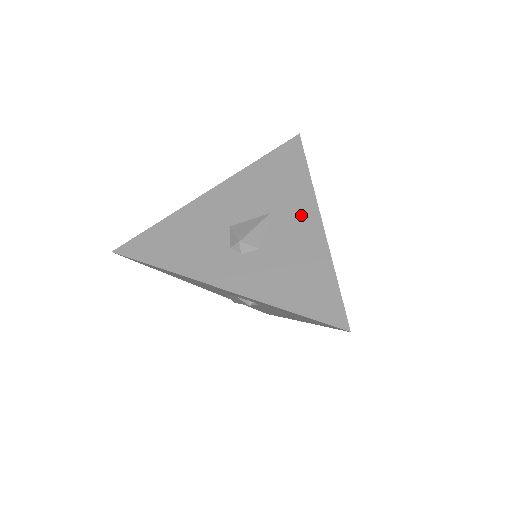
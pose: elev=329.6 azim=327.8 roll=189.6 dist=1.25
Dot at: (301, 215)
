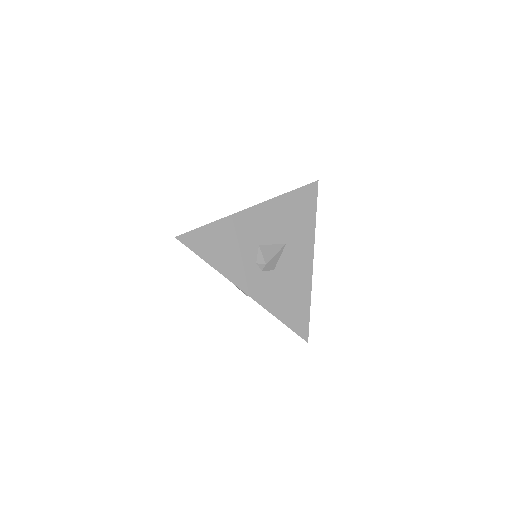
Dot at: (303, 253)
